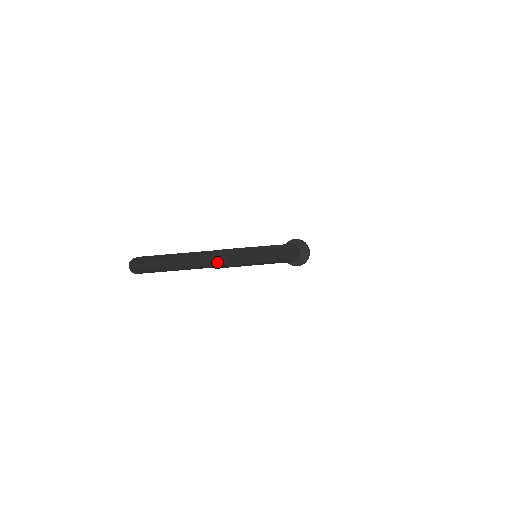
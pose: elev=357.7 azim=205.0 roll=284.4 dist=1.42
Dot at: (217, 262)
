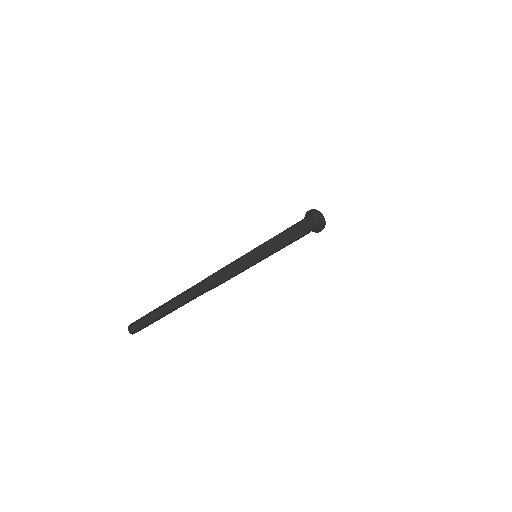
Dot at: (207, 288)
